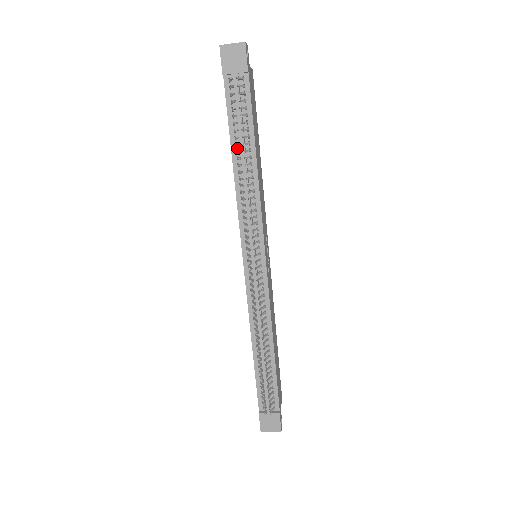
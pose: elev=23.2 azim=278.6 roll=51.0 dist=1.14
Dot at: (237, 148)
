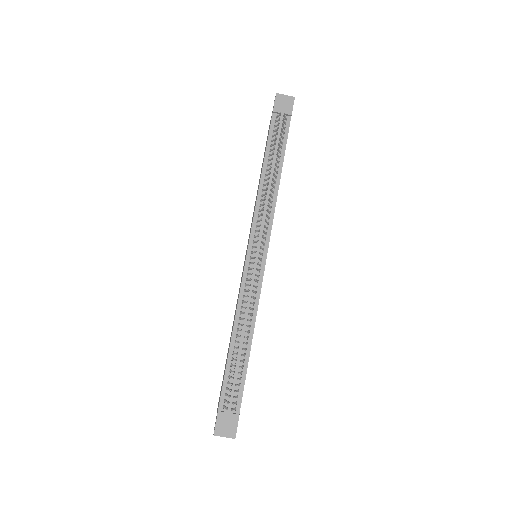
Dot at: (268, 163)
